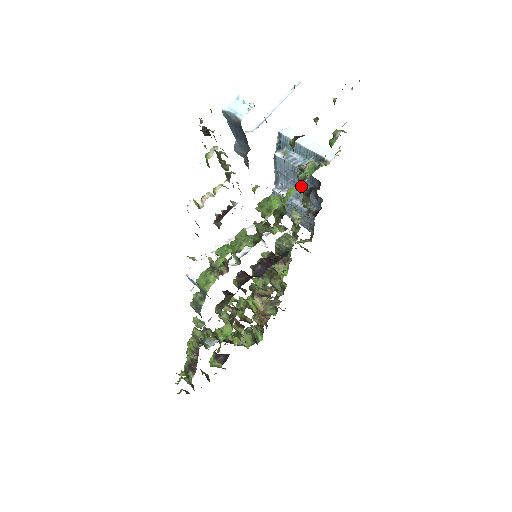
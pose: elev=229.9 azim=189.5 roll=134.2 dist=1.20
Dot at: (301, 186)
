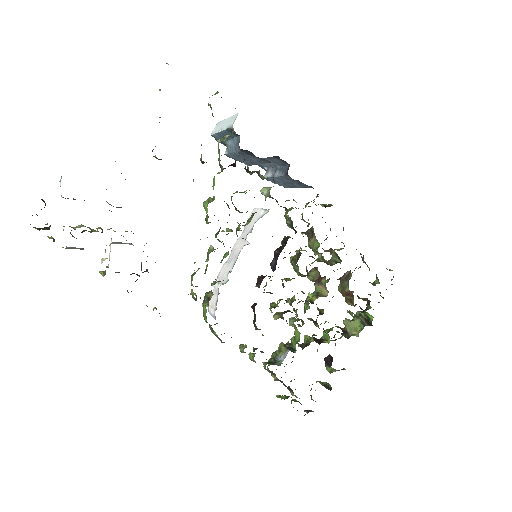
Dot at: (258, 161)
